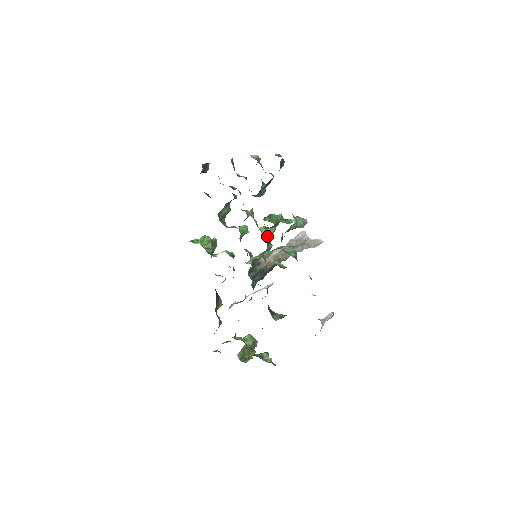
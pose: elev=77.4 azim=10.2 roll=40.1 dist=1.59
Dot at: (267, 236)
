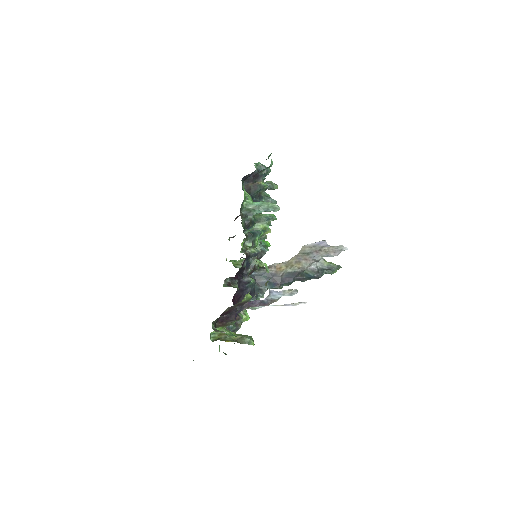
Dot at: (253, 230)
